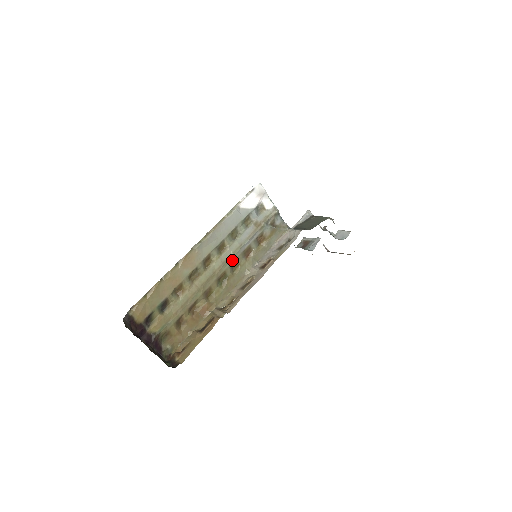
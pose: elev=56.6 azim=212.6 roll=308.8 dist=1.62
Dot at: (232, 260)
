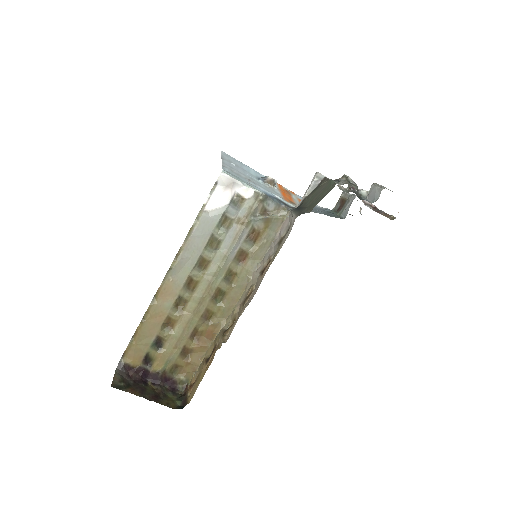
Dot at: (223, 273)
